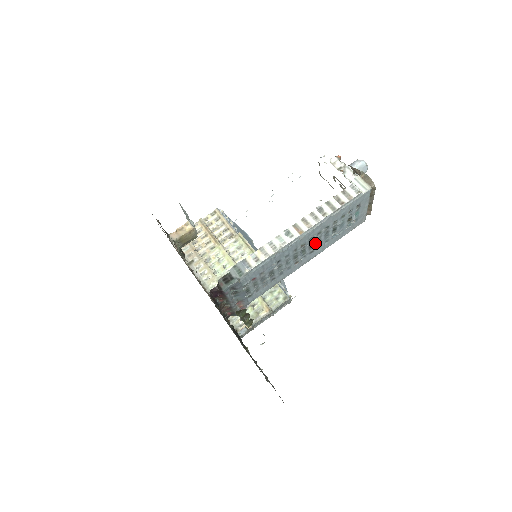
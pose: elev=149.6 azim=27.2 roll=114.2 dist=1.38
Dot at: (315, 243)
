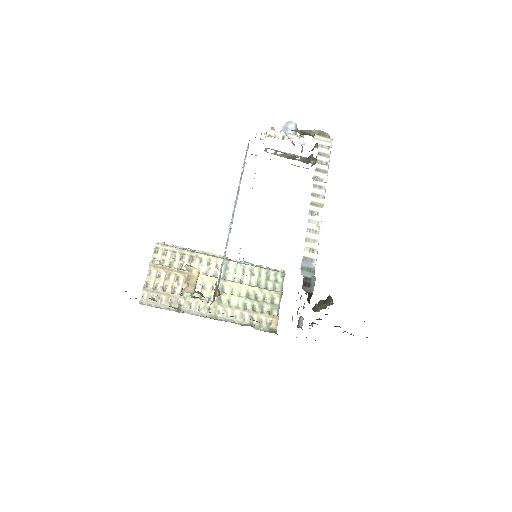
Dot at: occluded
